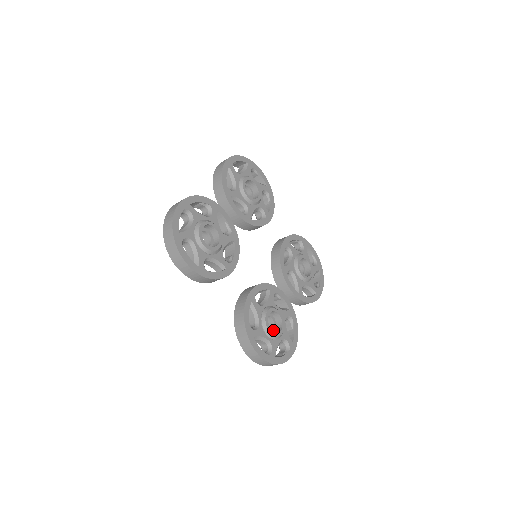
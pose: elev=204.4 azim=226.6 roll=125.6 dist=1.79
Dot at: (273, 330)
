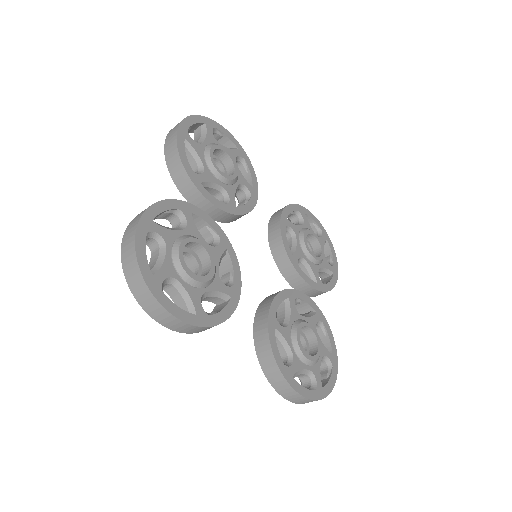
Dot at: (307, 350)
